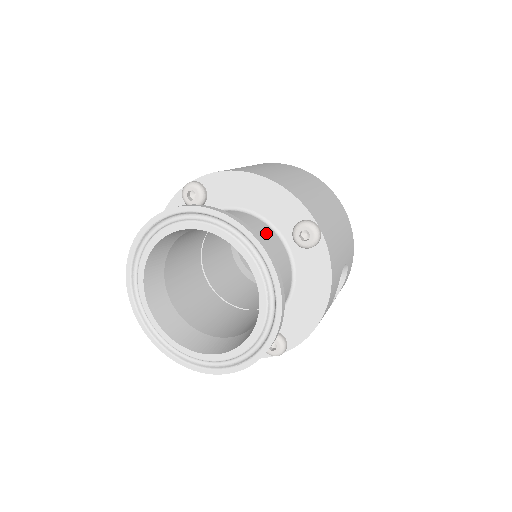
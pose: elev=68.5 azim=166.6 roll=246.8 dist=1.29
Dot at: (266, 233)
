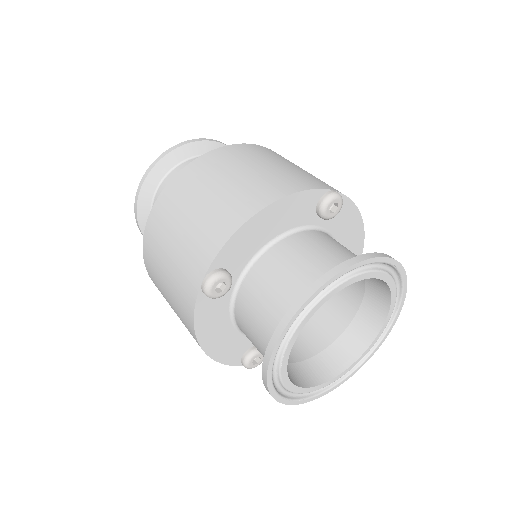
Dot at: (314, 240)
